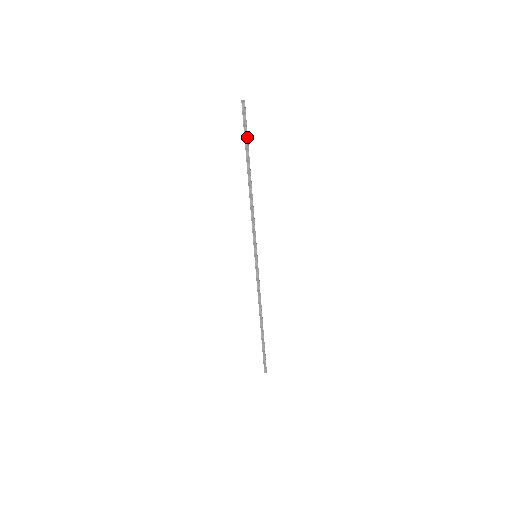
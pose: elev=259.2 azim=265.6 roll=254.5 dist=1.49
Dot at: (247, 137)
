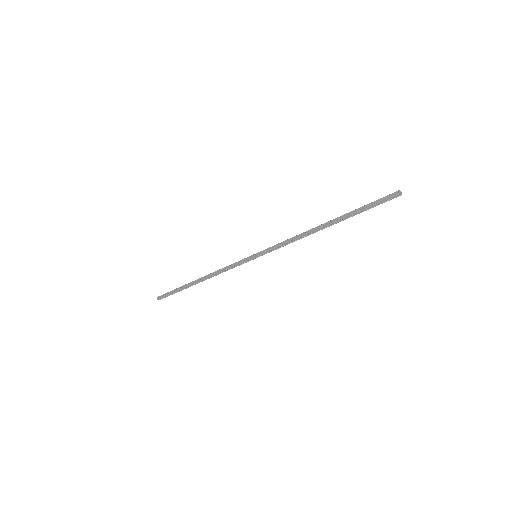
Dot at: (366, 210)
